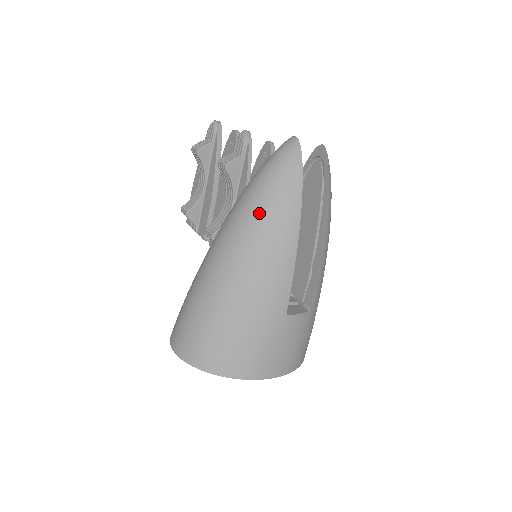
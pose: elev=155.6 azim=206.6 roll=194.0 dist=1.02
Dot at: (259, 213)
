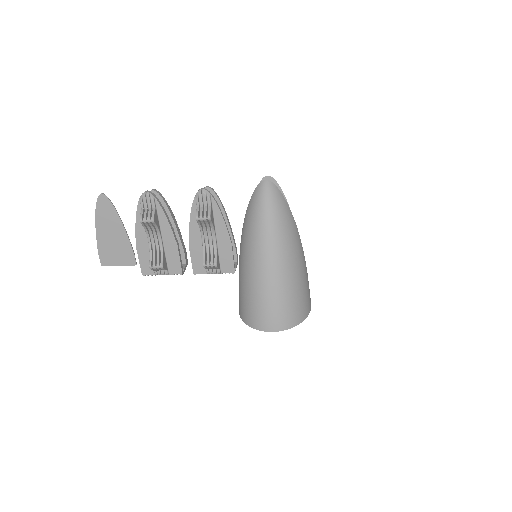
Dot at: (282, 230)
